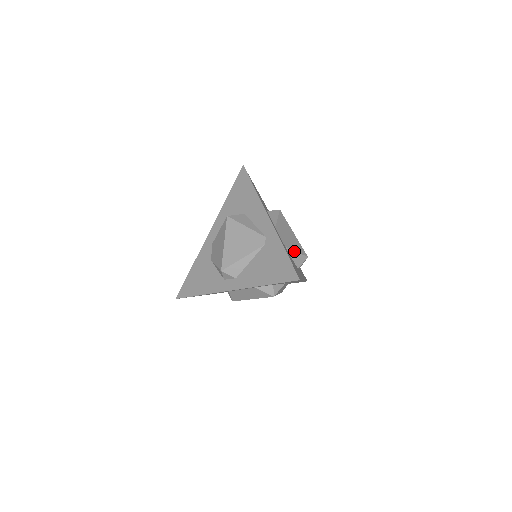
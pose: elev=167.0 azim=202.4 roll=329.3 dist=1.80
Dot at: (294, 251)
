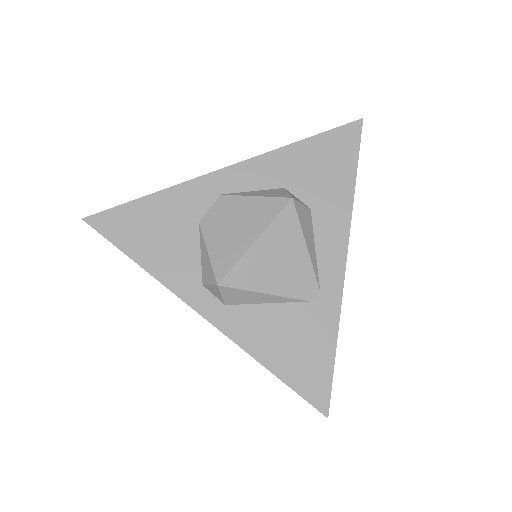
Dot at: occluded
